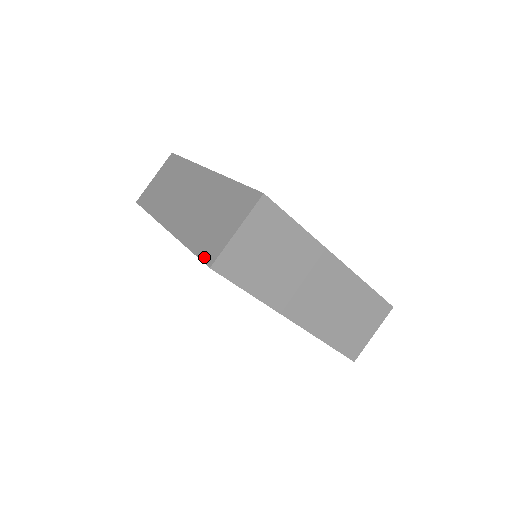
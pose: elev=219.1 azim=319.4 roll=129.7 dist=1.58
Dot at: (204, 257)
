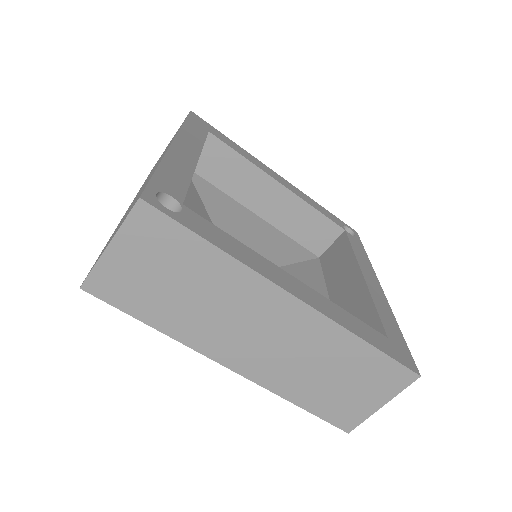
Dot at: occluded
